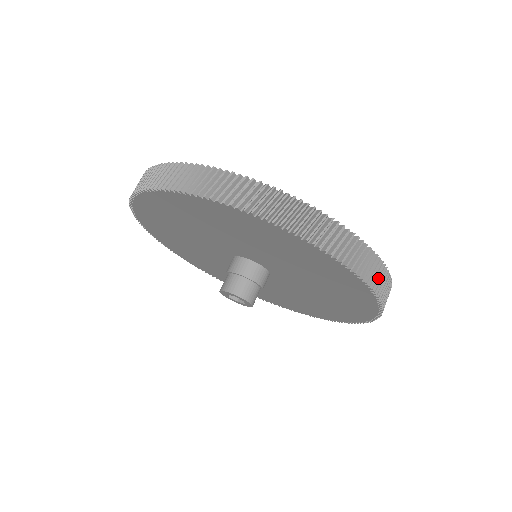
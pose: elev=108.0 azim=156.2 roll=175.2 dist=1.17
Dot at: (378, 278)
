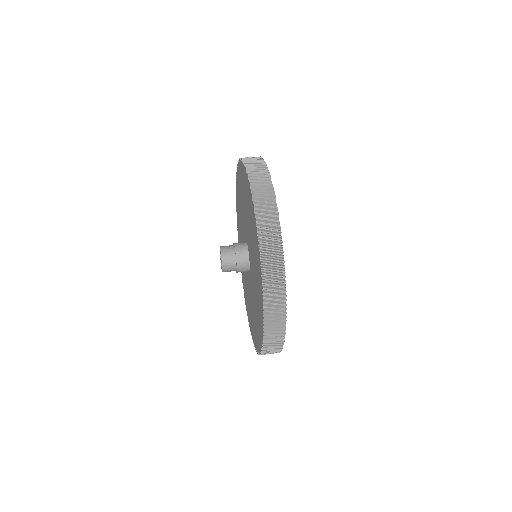
Dot at: (266, 220)
